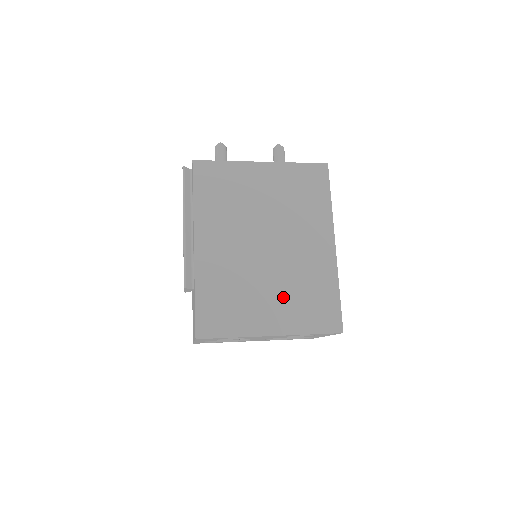
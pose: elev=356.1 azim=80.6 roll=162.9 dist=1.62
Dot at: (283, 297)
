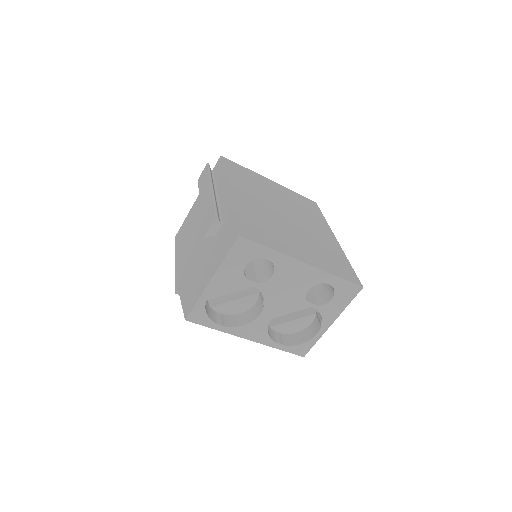
Dot at: (308, 246)
